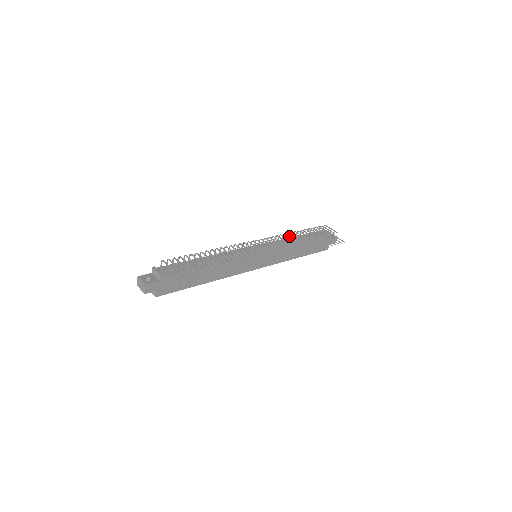
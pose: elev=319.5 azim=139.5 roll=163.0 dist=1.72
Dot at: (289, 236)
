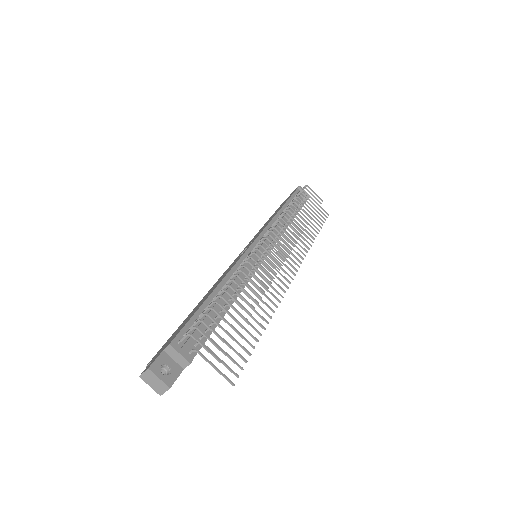
Dot at: occluded
